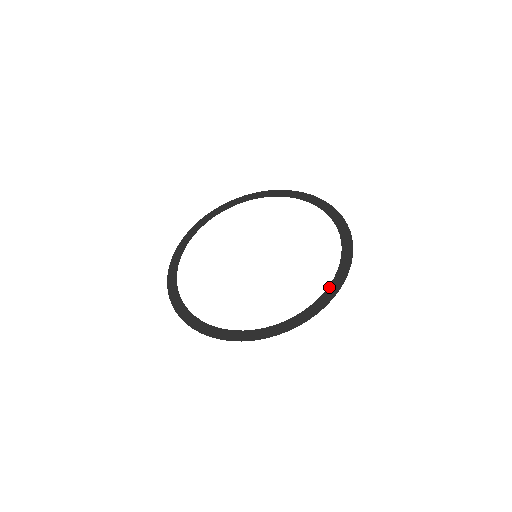
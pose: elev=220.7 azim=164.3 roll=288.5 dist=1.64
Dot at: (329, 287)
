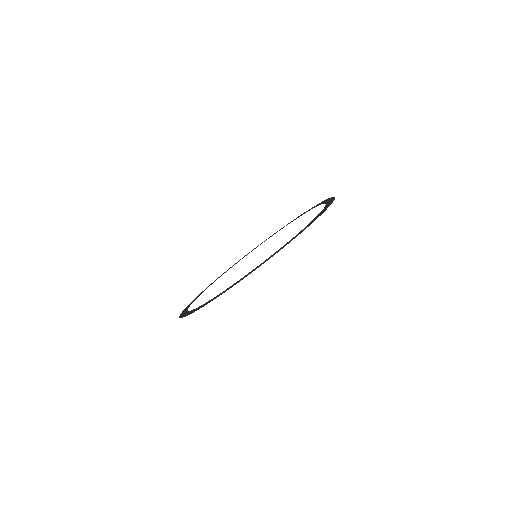
Dot at: occluded
